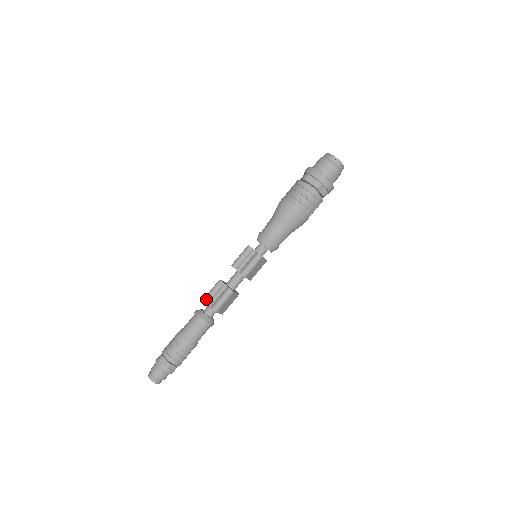
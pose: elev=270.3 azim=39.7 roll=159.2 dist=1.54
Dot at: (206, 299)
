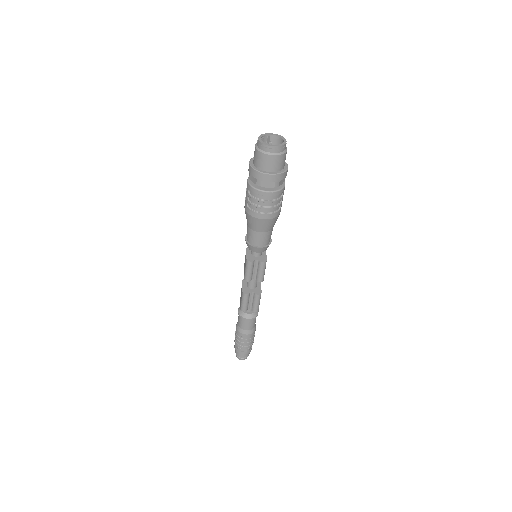
Dot at: (244, 309)
